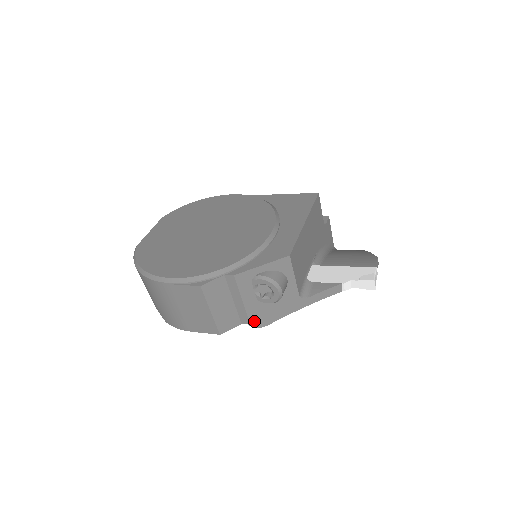
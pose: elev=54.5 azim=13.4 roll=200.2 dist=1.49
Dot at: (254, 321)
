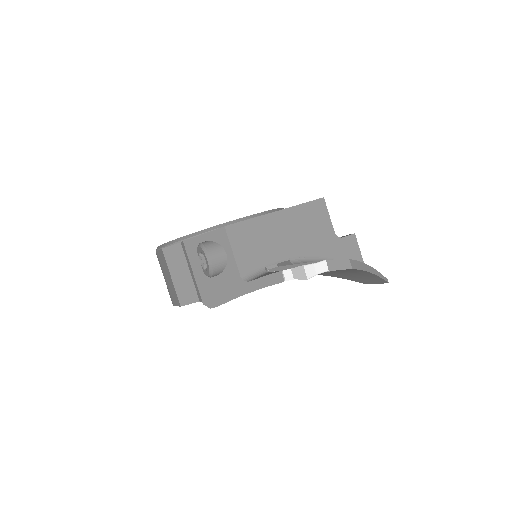
Dot at: (205, 298)
